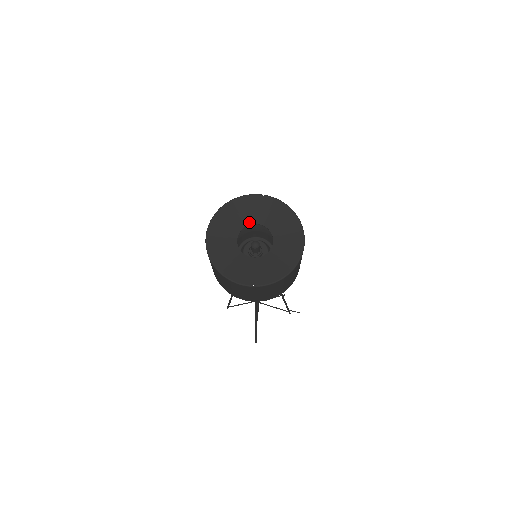
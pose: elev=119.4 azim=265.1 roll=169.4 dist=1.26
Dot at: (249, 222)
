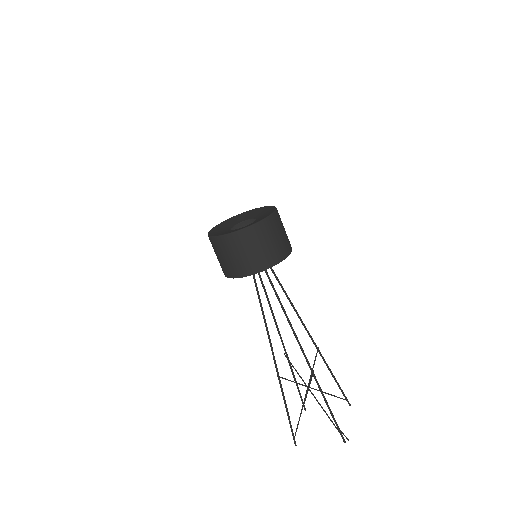
Dot at: (253, 217)
